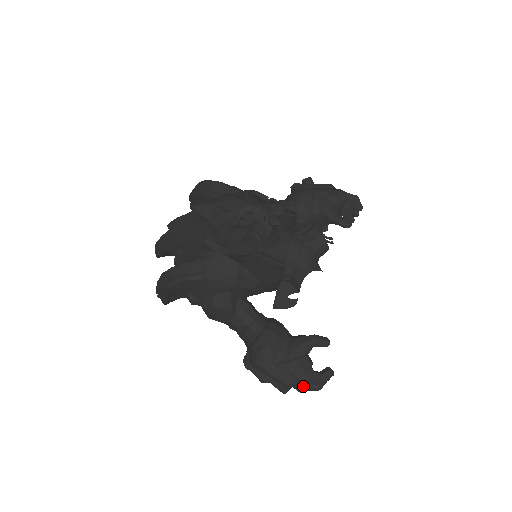
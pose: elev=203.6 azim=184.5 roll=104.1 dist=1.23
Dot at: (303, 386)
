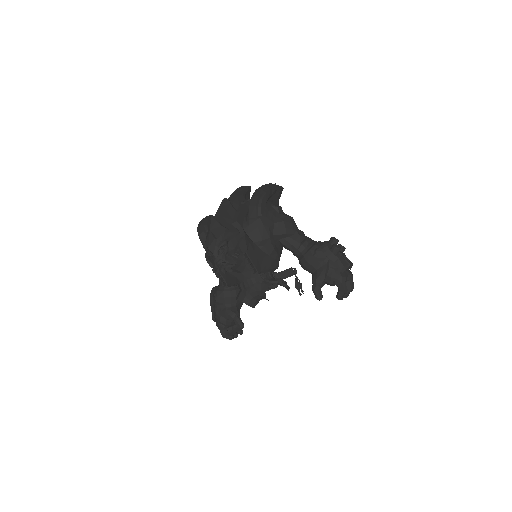
Dot at: occluded
